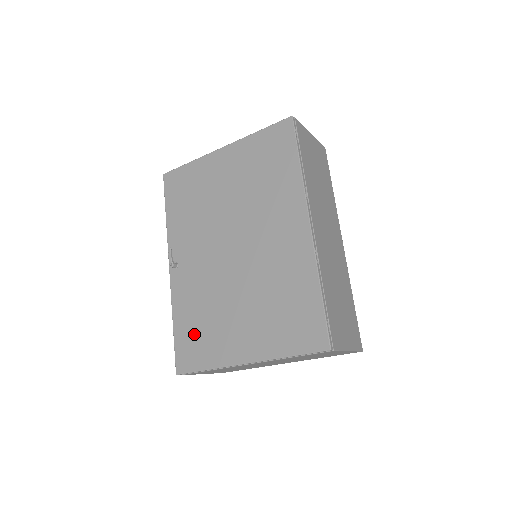
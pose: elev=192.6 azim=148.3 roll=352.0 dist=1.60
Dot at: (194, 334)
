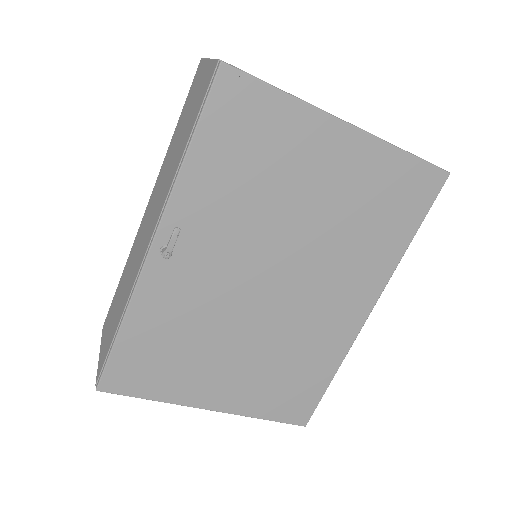
Dot at: (153, 356)
